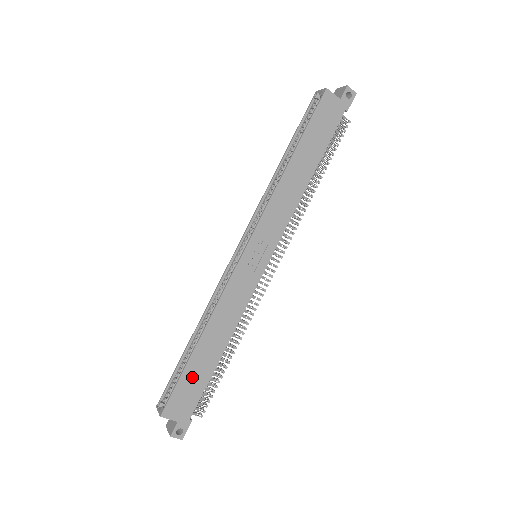
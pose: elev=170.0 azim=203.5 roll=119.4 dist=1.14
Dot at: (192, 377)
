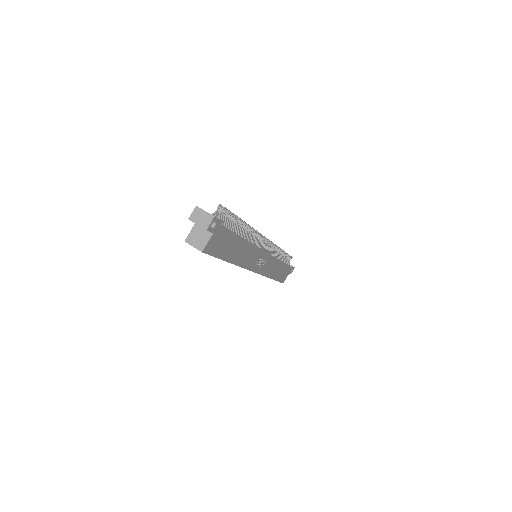
Dot at: (281, 275)
